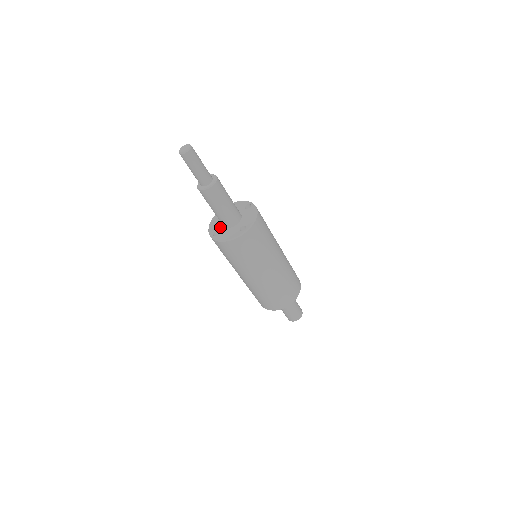
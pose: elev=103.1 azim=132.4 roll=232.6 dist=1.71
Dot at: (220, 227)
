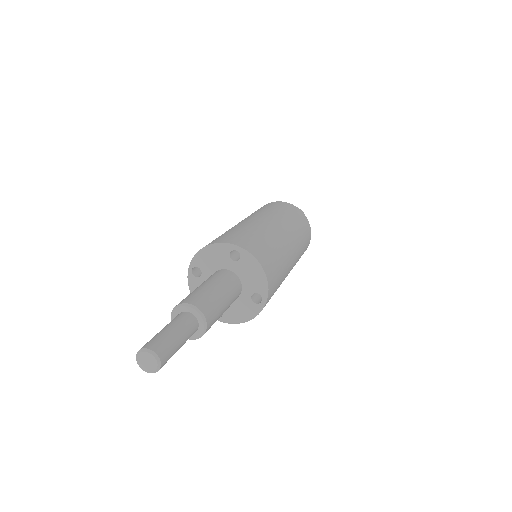
Dot at: occluded
